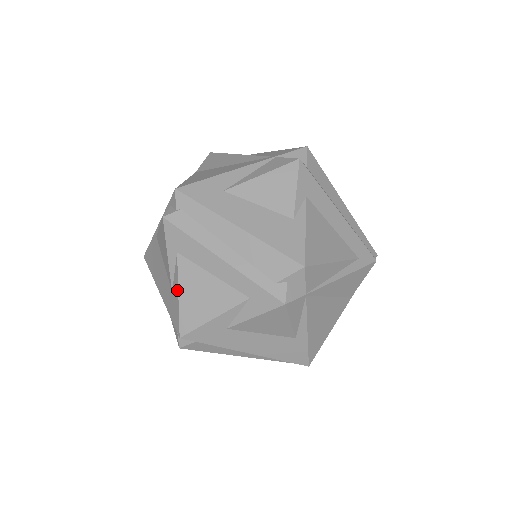
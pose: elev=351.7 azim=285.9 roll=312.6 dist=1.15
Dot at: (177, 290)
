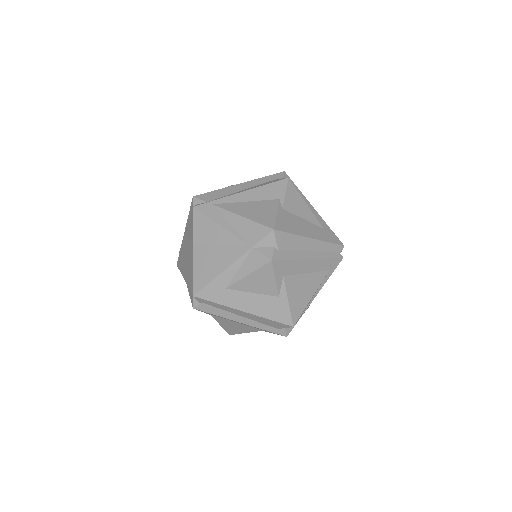
Dot at: occluded
